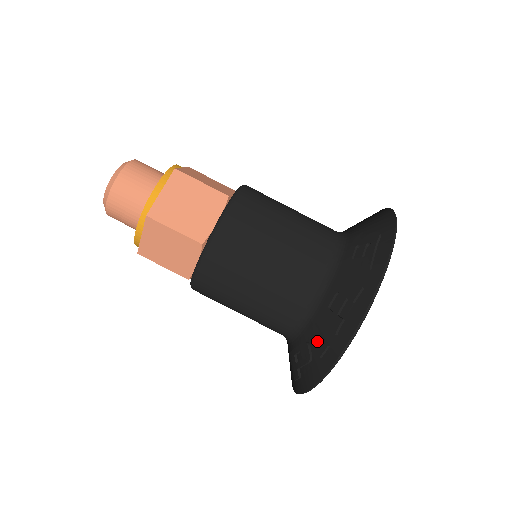
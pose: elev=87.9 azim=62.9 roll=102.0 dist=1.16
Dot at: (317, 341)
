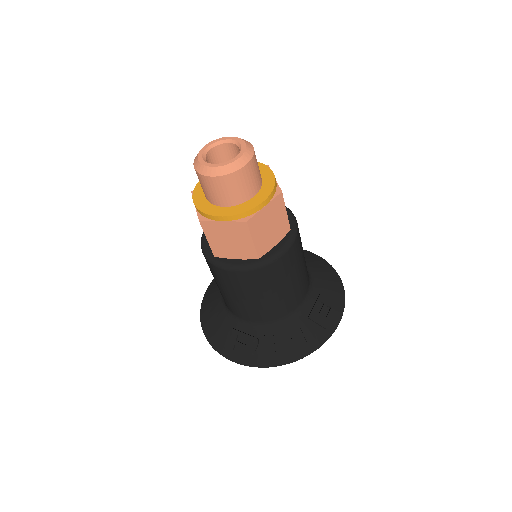
Dot at: (269, 347)
